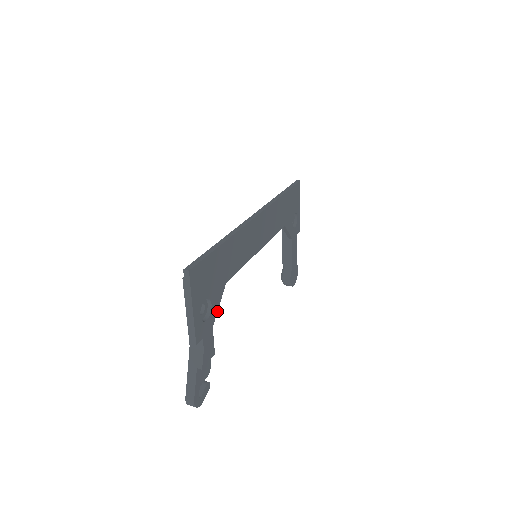
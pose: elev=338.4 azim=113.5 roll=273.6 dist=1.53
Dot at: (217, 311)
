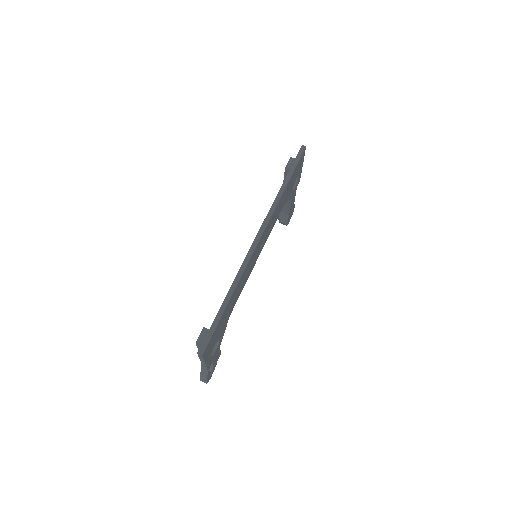
Dot at: occluded
